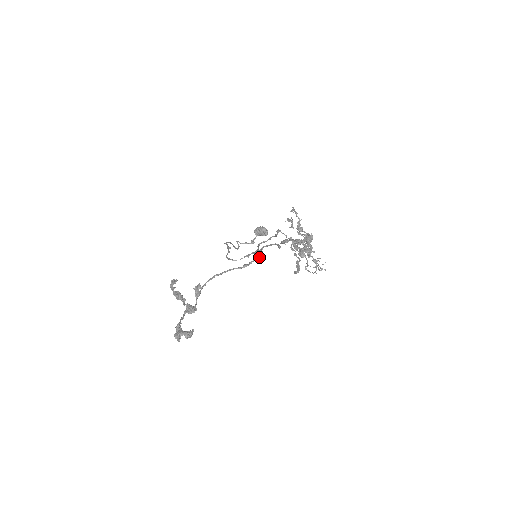
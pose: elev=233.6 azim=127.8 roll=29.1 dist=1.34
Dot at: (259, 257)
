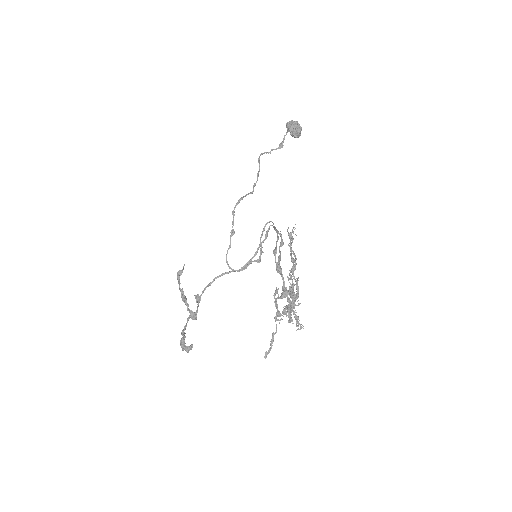
Dot at: (258, 261)
